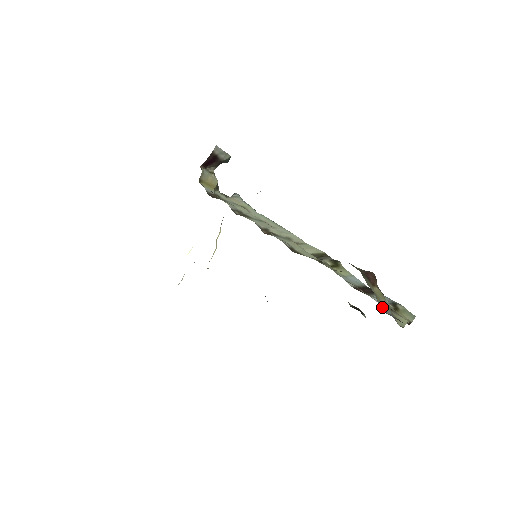
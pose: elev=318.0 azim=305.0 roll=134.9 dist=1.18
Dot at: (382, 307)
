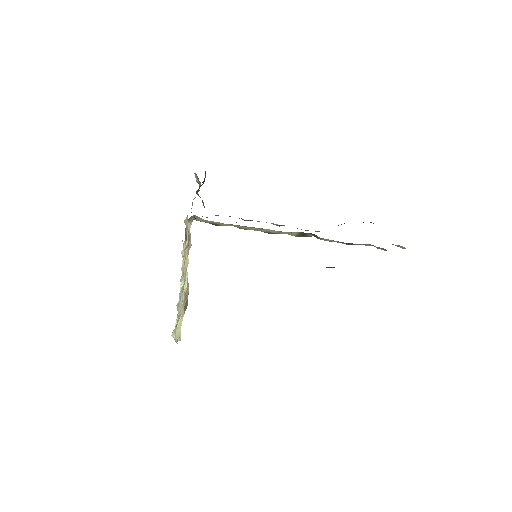
Dot at: occluded
